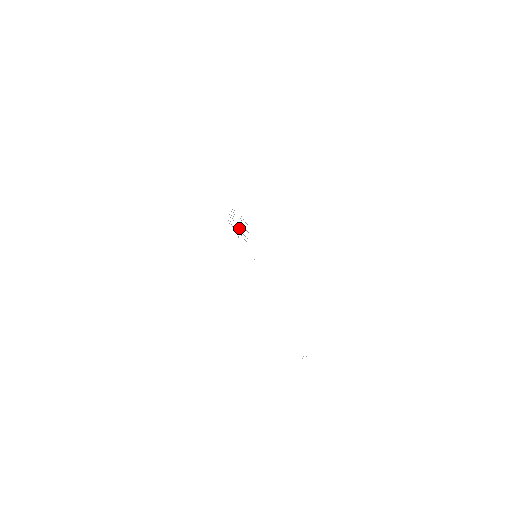
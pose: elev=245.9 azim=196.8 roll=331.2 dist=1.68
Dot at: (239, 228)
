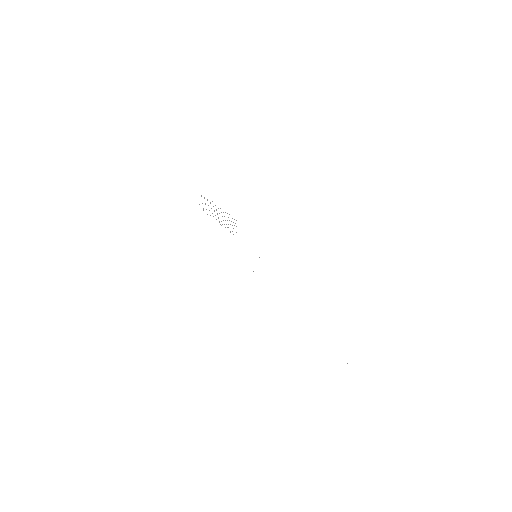
Dot at: occluded
